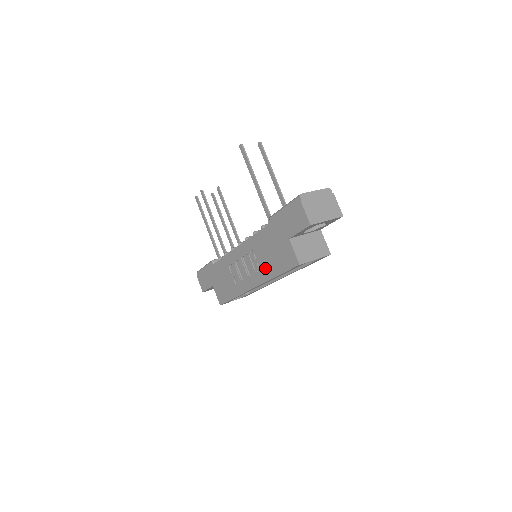
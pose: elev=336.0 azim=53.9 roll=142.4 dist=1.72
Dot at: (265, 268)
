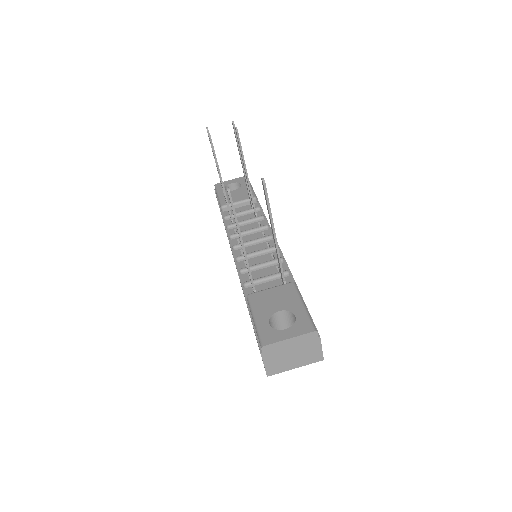
Dot at: occluded
